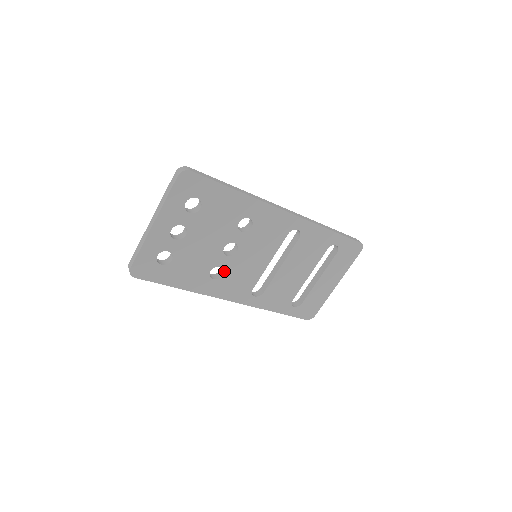
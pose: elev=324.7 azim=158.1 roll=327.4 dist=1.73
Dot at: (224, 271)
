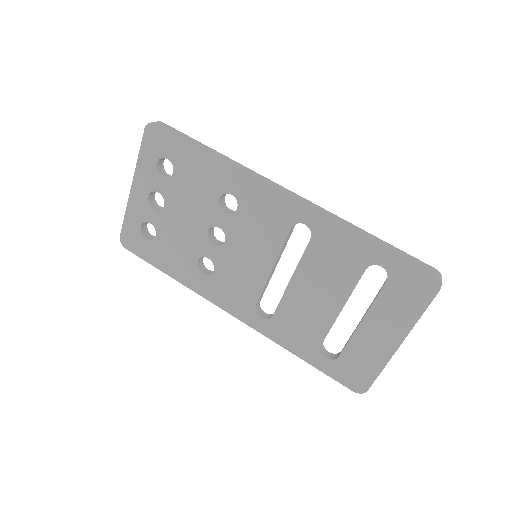
Dot at: (214, 266)
